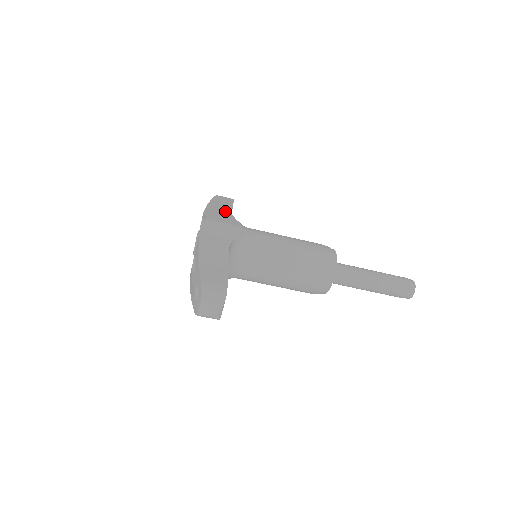
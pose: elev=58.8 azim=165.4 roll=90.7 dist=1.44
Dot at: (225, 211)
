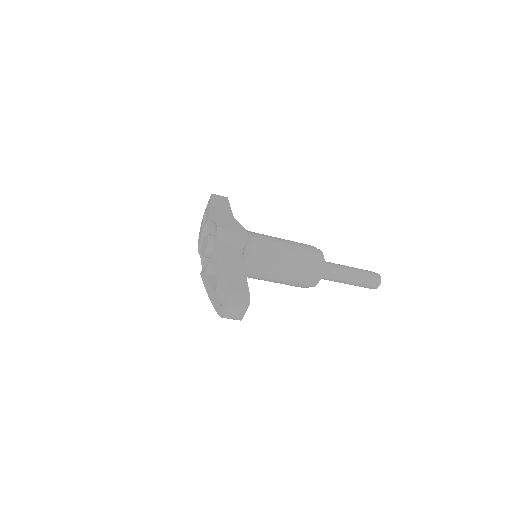
Dot at: (227, 214)
